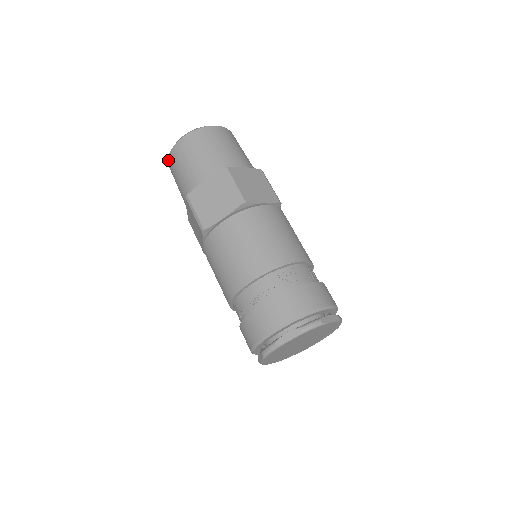
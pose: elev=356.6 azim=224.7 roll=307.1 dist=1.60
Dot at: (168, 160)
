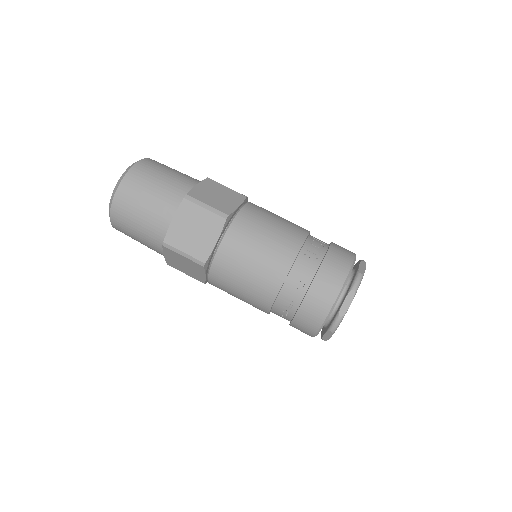
Dot at: (111, 221)
